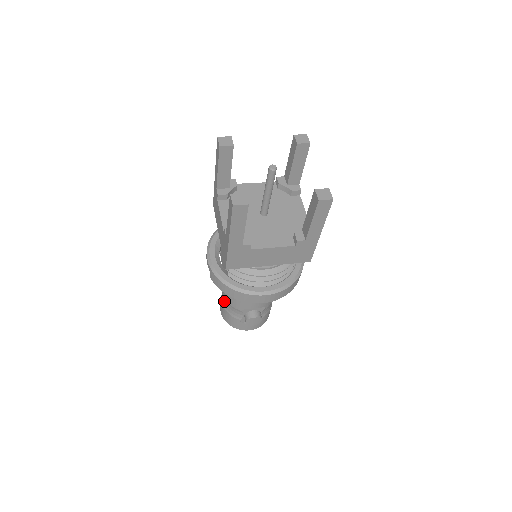
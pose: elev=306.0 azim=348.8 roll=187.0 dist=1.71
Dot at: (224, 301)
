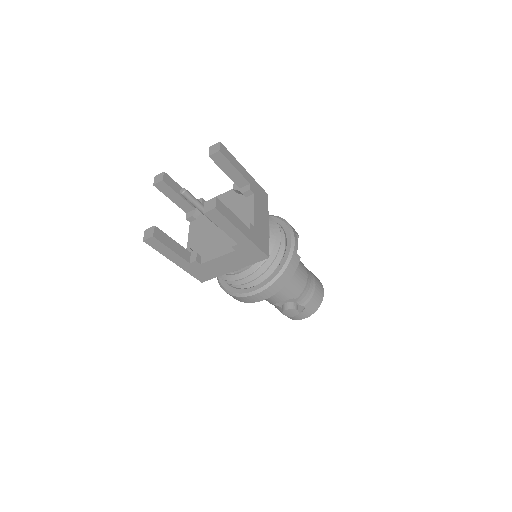
Dot at: occluded
